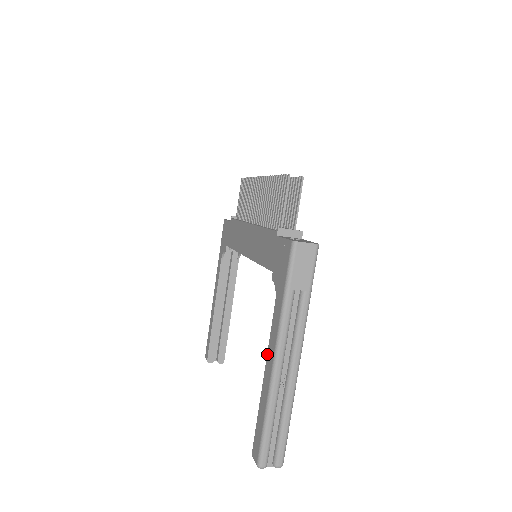
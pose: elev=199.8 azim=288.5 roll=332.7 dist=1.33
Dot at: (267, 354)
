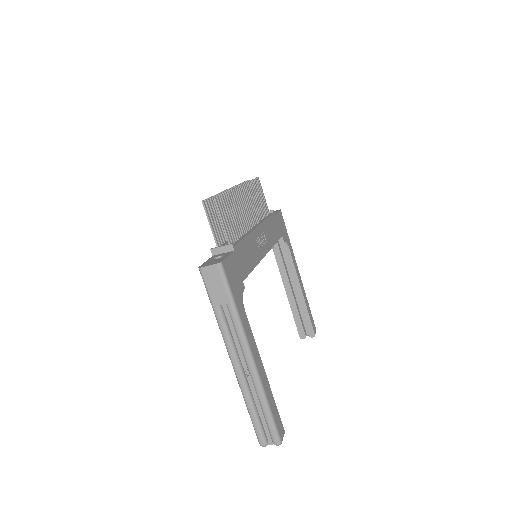
Dot at: occluded
